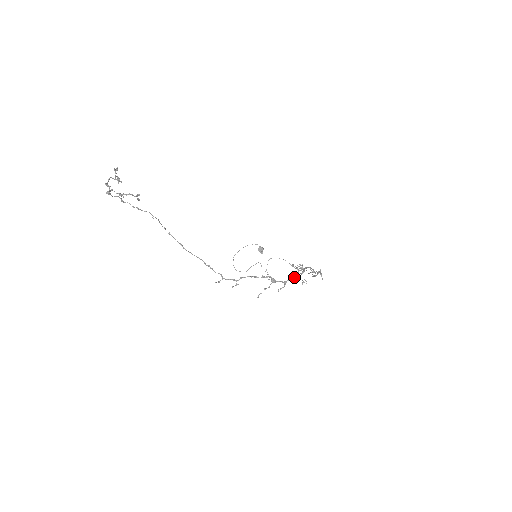
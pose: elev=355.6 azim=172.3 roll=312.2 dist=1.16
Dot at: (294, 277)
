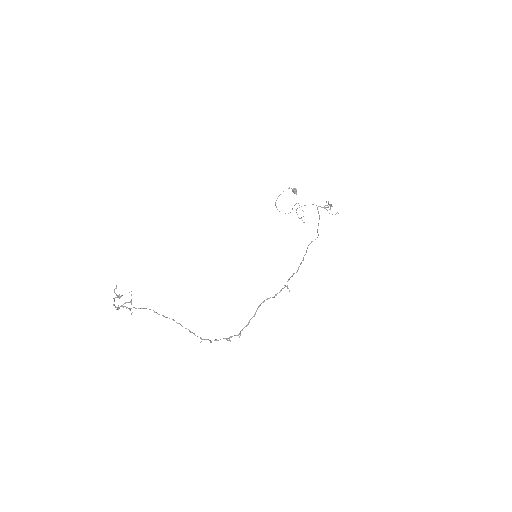
Dot at: occluded
